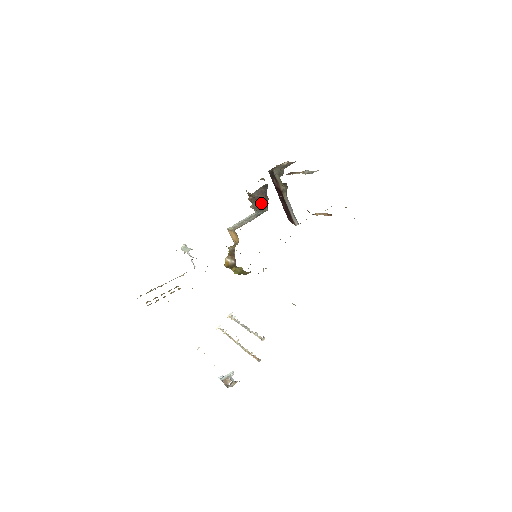
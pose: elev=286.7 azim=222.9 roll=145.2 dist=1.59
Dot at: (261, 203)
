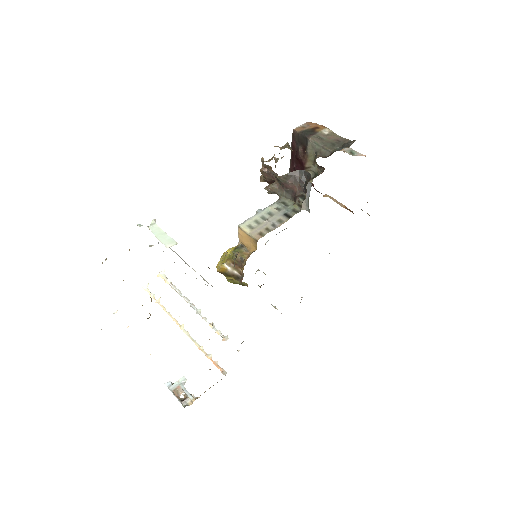
Dot at: (287, 191)
